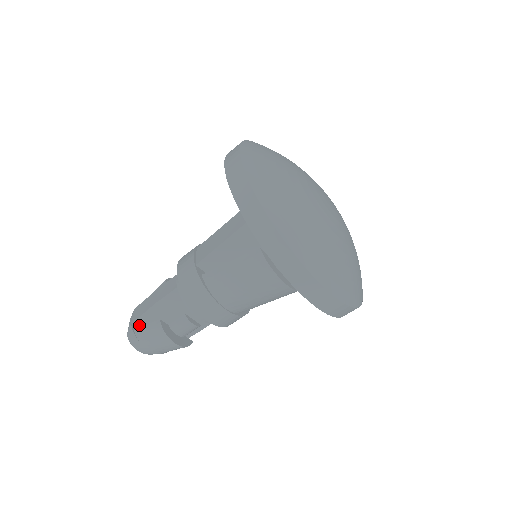
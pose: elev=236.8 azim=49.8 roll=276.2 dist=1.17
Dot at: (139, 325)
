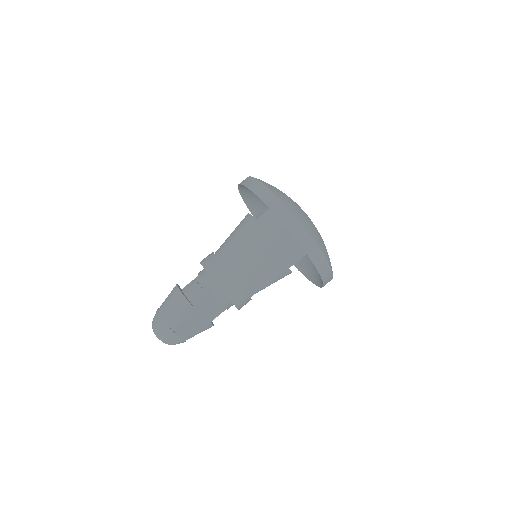
Dot at: occluded
